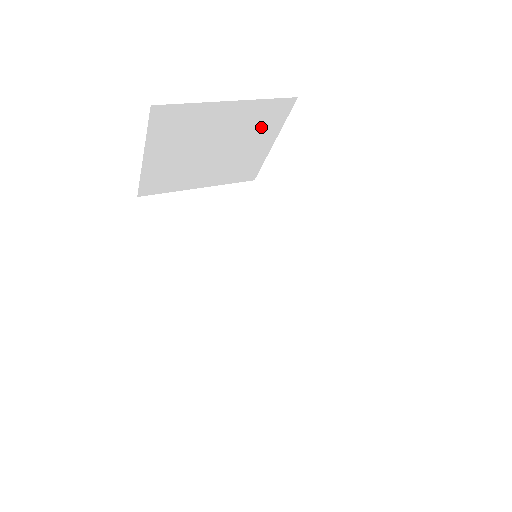
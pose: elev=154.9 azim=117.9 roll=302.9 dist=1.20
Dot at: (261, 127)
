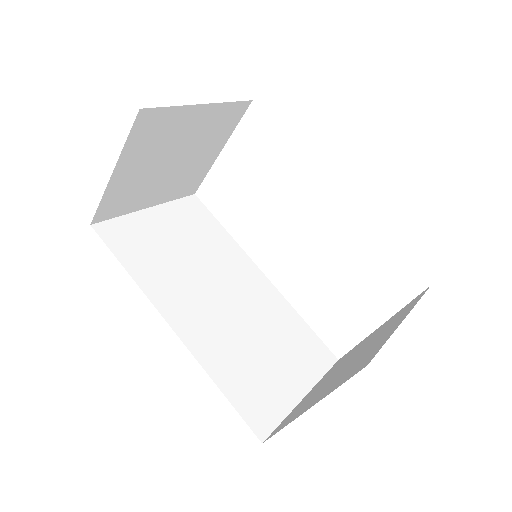
Dot at: (217, 133)
